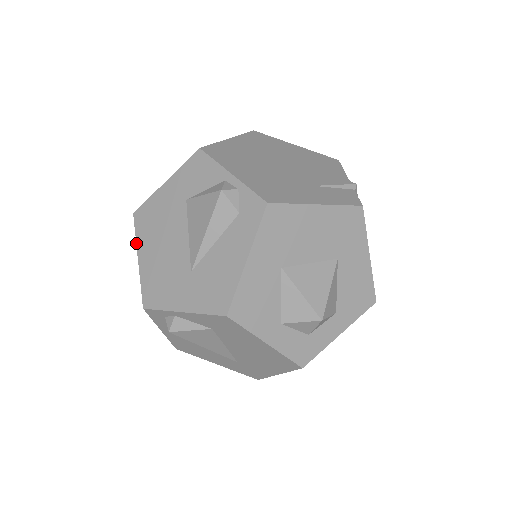
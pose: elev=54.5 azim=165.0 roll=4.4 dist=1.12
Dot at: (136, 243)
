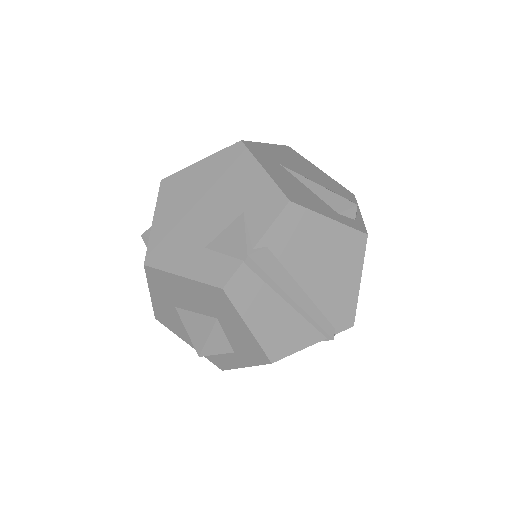
Dot at: occluded
